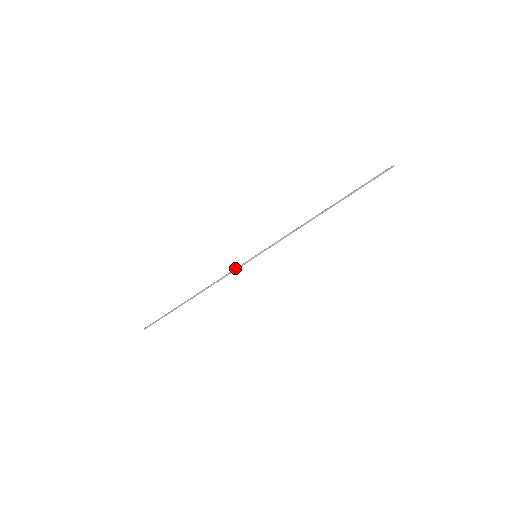
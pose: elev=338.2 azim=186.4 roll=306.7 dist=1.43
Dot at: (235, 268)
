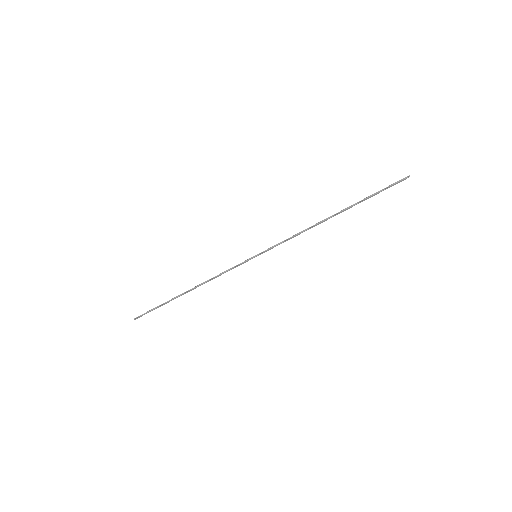
Dot at: (233, 267)
